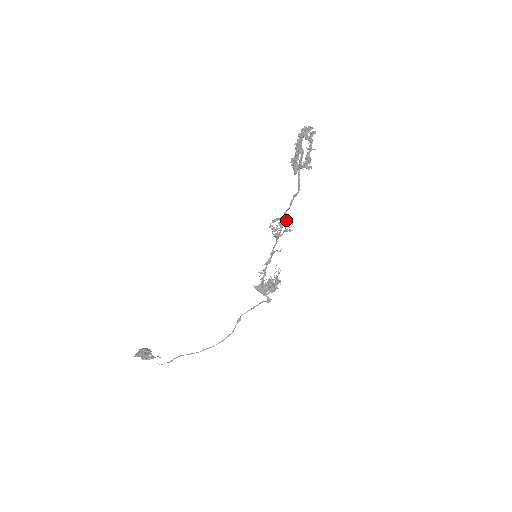
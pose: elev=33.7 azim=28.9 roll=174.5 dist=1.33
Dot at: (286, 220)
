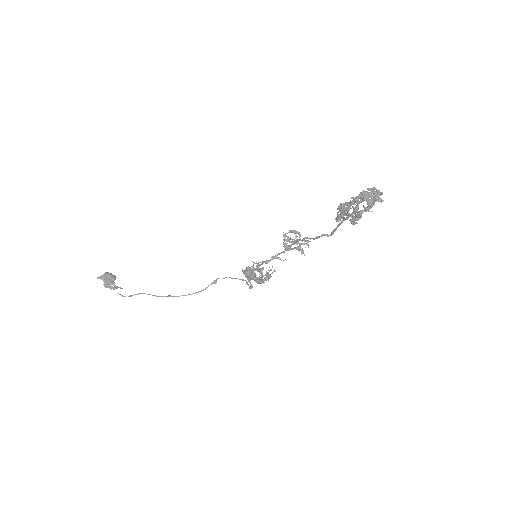
Dot at: (304, 240)
